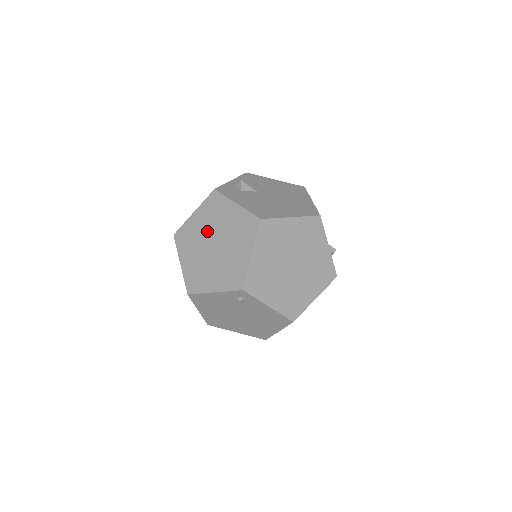
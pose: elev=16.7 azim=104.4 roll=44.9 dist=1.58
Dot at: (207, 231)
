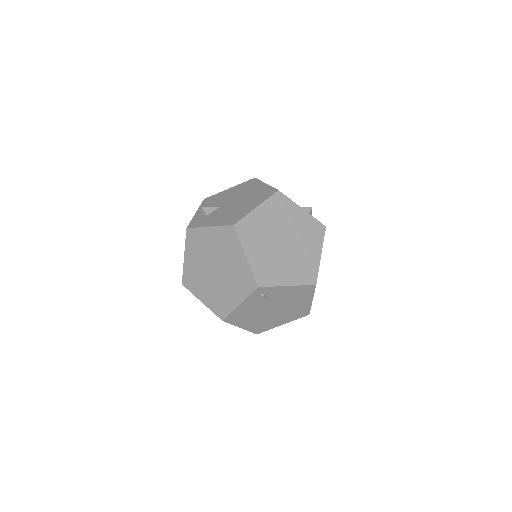
Dot at: (203, 263)
